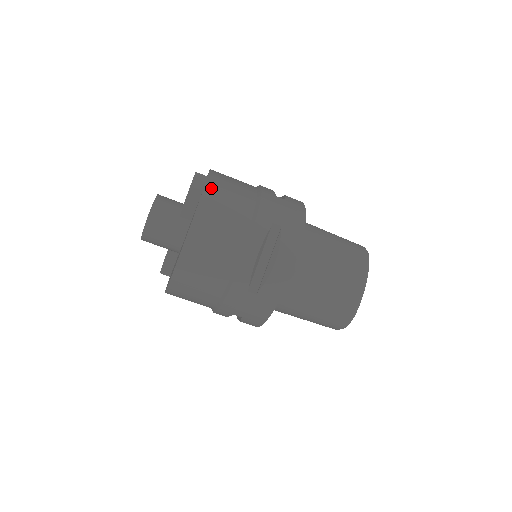
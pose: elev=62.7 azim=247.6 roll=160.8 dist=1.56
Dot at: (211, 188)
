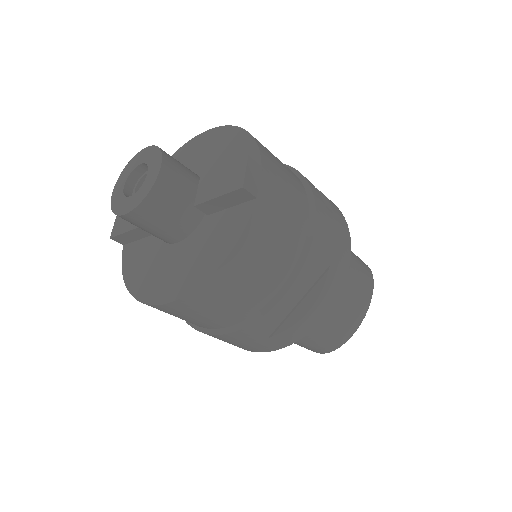
Dot at: (266, 193)
